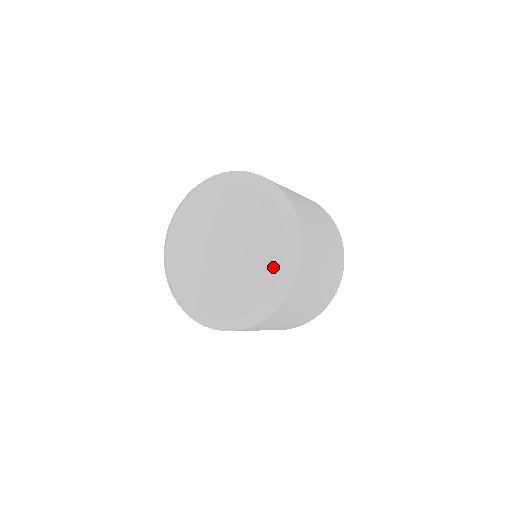
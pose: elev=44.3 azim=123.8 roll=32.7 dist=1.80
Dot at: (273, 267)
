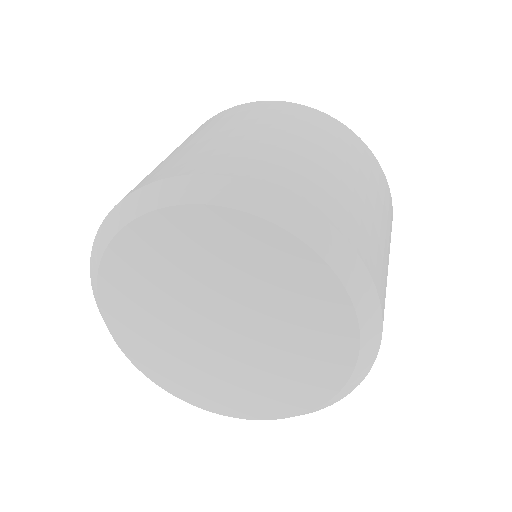
Dot at: (321, 382)
